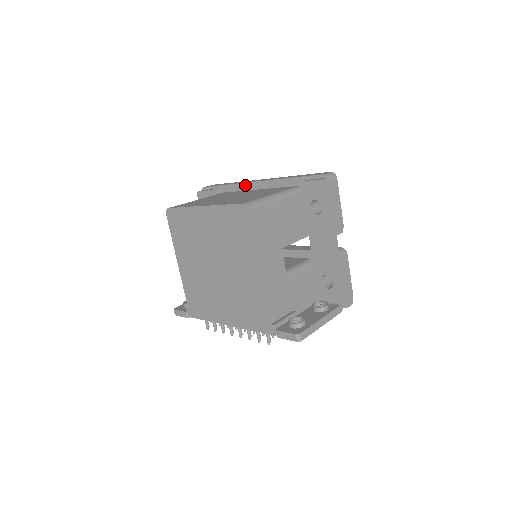
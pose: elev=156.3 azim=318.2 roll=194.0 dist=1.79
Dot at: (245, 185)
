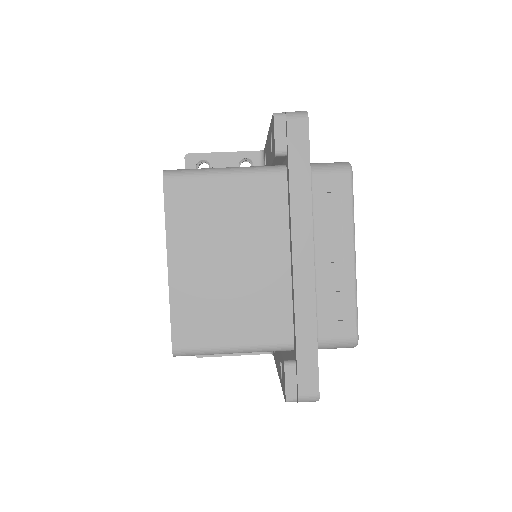
Dot at: (290, 233)
